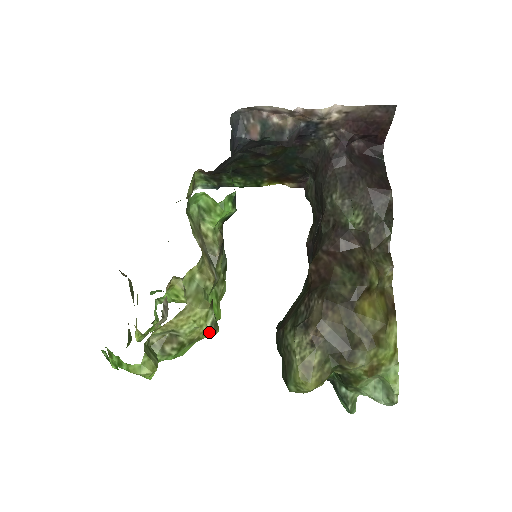
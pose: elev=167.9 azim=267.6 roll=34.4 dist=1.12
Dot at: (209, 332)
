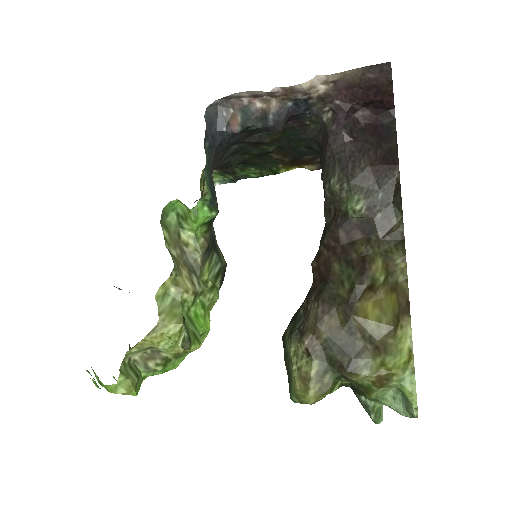
Dot at: (181, 349)
